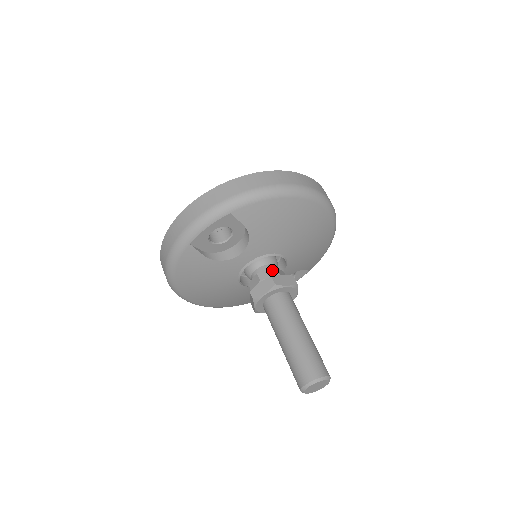
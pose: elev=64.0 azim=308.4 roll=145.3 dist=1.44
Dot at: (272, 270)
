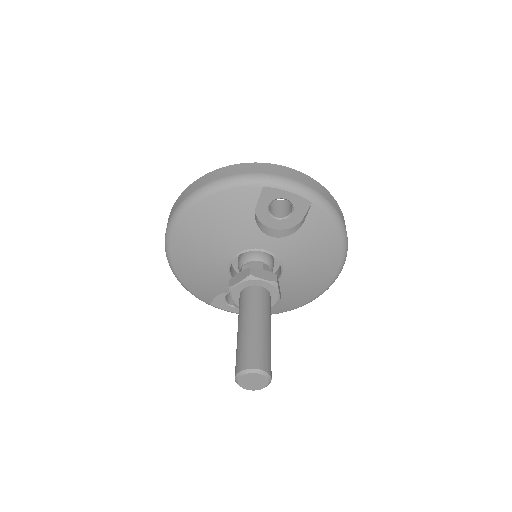
Dot at: occluded
